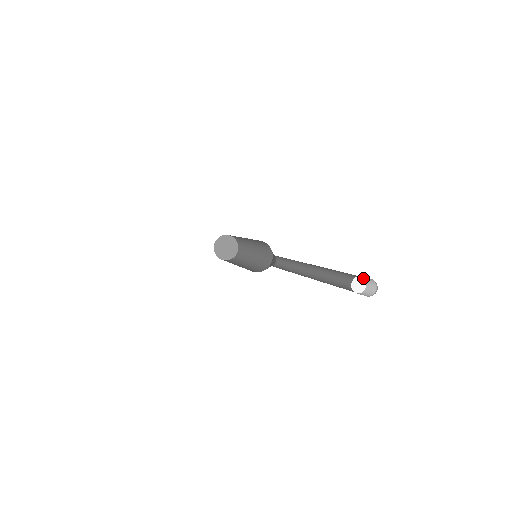
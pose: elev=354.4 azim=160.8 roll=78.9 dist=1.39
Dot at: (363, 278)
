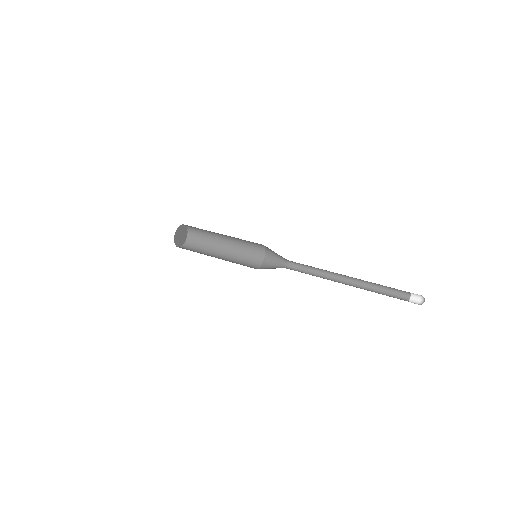
Dot at: (411, 293)
